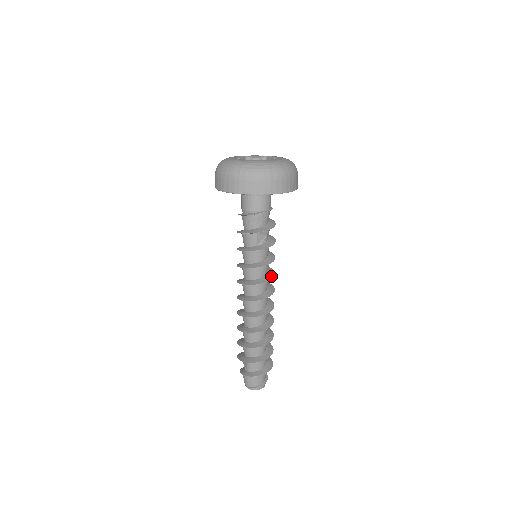
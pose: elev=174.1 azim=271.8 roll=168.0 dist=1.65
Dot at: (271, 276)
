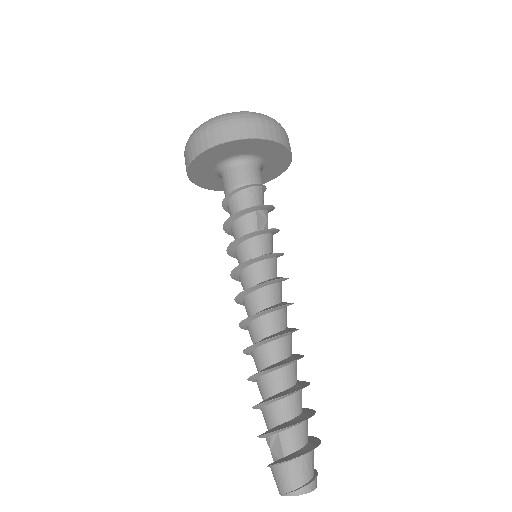
Dot at: occluded
